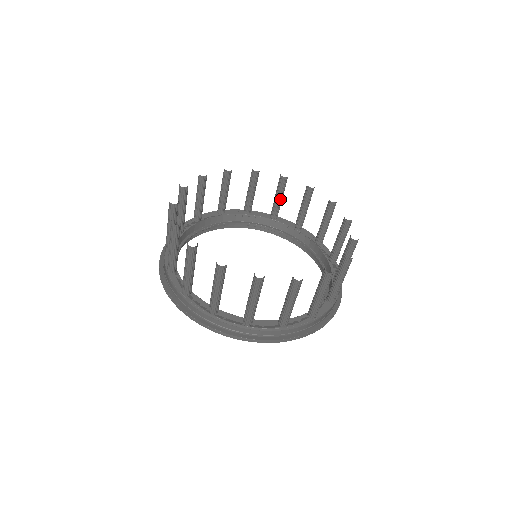
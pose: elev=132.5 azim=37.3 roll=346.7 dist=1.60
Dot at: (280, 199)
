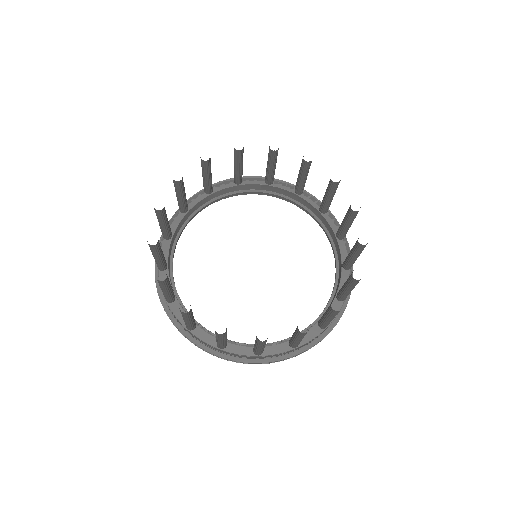
Dot at: (211, 176)
